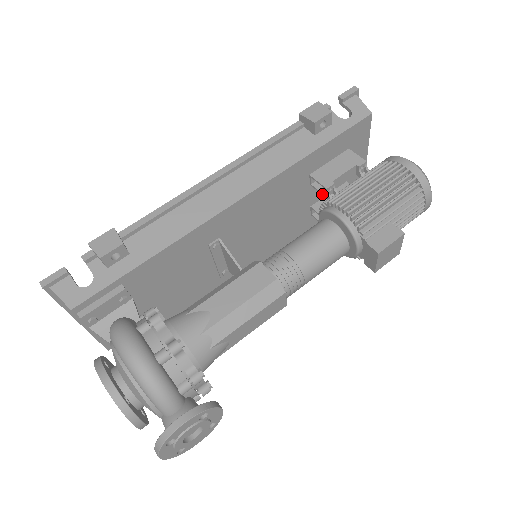
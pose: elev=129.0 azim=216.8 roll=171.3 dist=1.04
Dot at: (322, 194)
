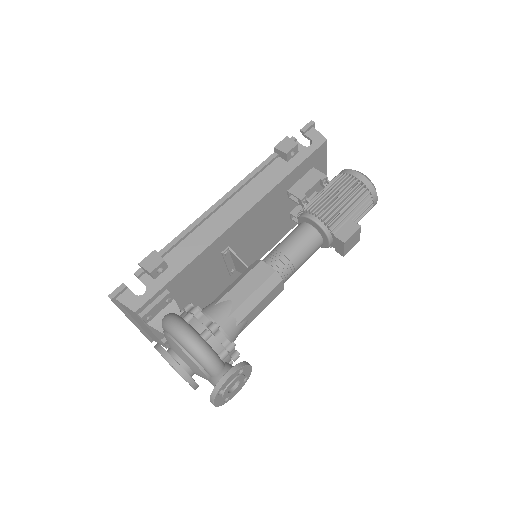
Dot at: (298, 204)
